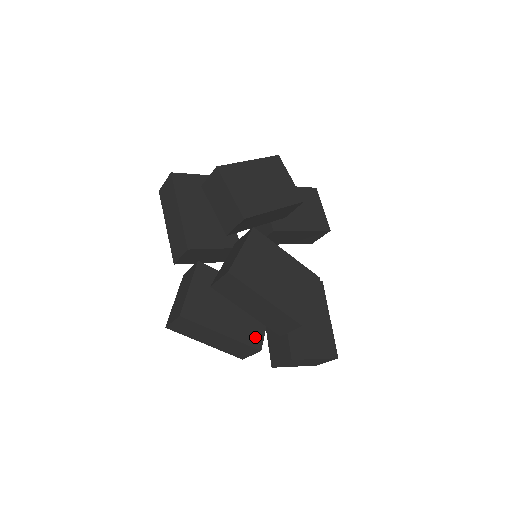
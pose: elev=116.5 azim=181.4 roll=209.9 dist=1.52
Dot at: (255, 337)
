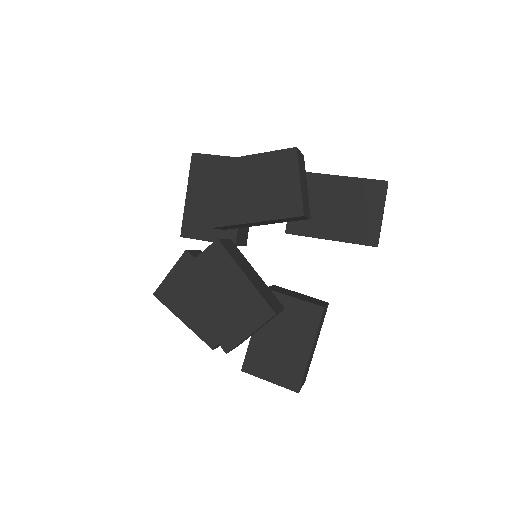
Dot at: (212, 336)
